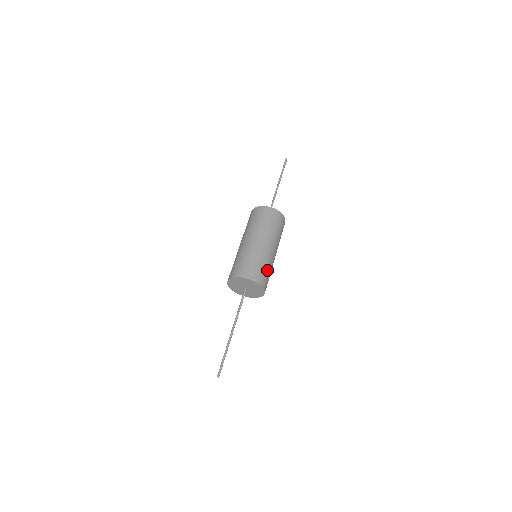
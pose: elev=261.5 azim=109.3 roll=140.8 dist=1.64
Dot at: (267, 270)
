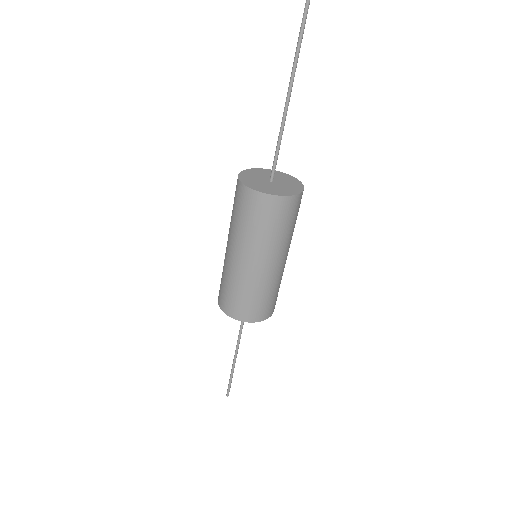
Dot at: (272, 295)
